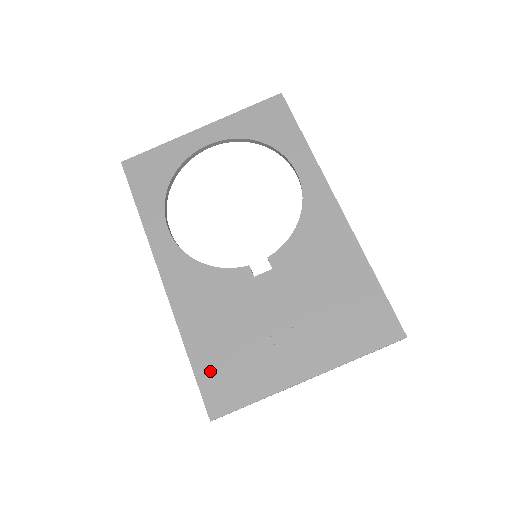
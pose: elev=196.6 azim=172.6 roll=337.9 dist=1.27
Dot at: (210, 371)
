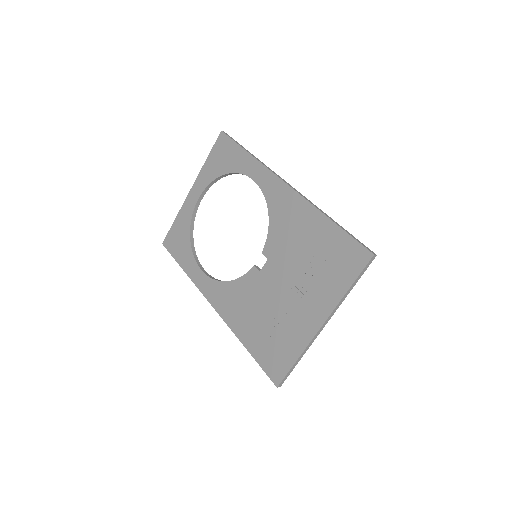
Dot at: (263, 353)
